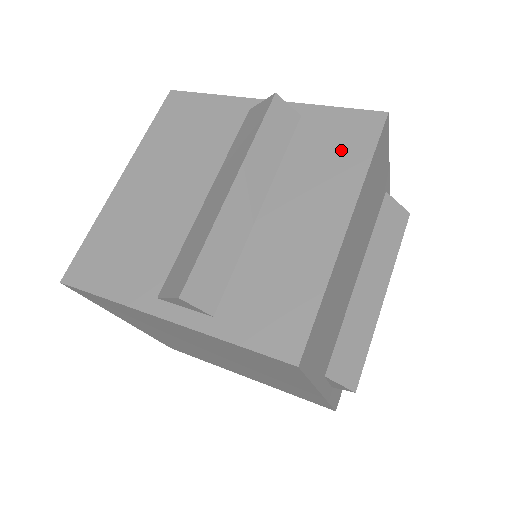
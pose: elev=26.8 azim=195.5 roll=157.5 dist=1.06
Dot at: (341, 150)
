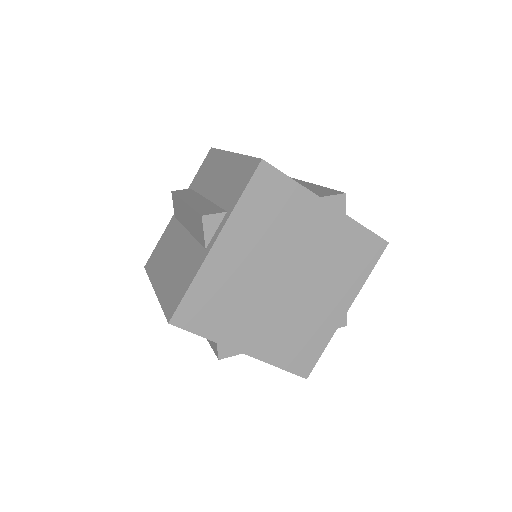
Dot at: occluded
